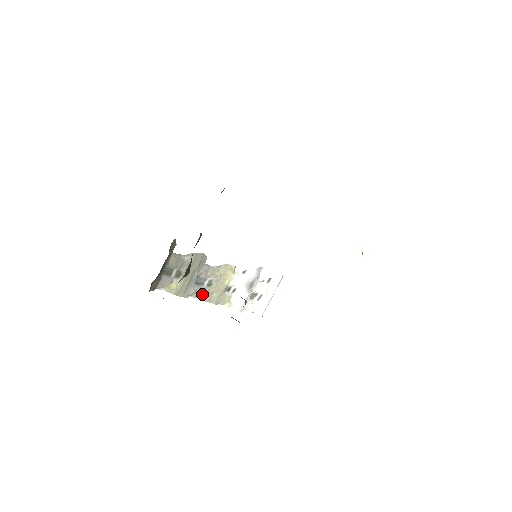
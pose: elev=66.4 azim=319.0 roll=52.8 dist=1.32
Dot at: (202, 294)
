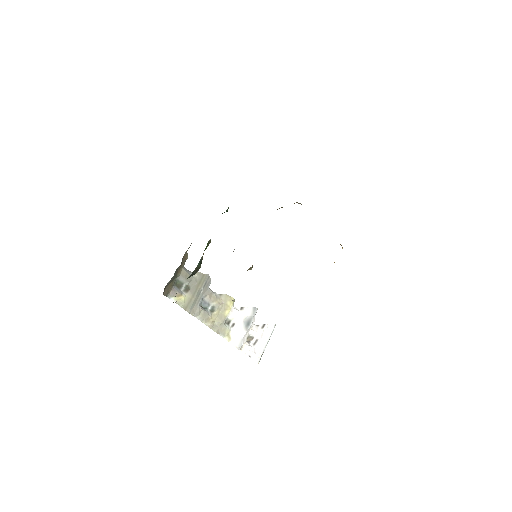
Dot at: (206, 317)
